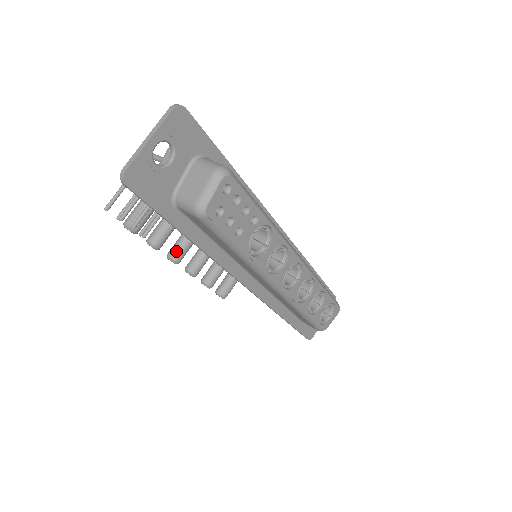
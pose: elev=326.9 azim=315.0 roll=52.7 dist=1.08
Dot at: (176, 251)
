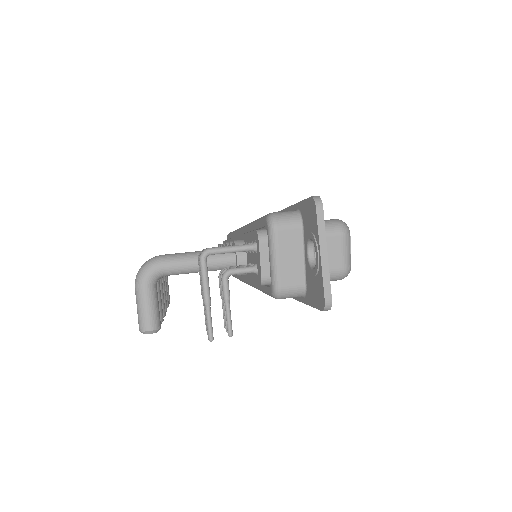
Dot at: occluded
